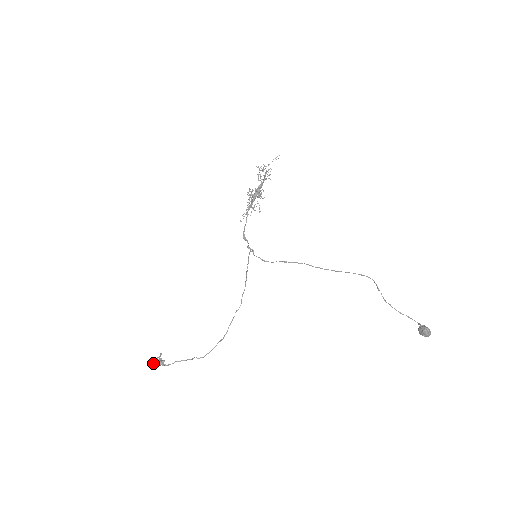
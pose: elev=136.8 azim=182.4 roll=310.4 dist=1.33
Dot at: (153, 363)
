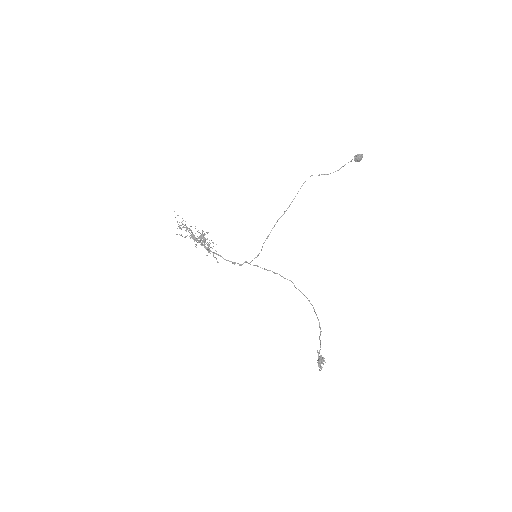
Dot at: occluded
